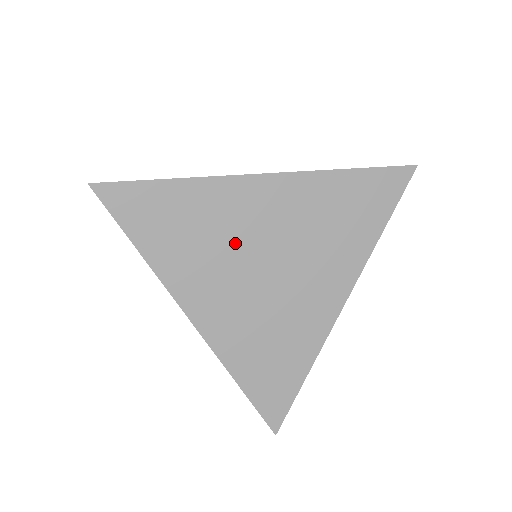
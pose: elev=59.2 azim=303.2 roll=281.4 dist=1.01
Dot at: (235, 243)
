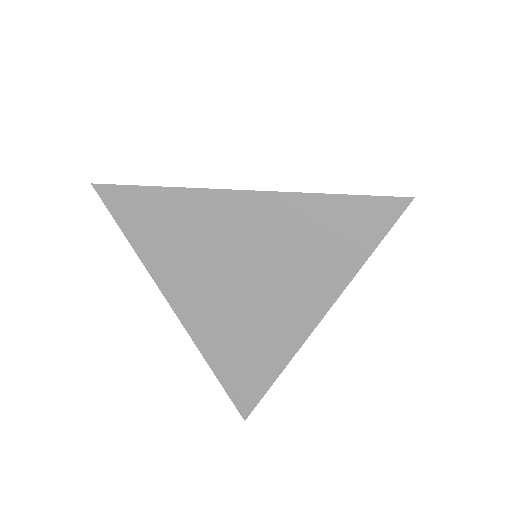
Dot at: (212, 251)
